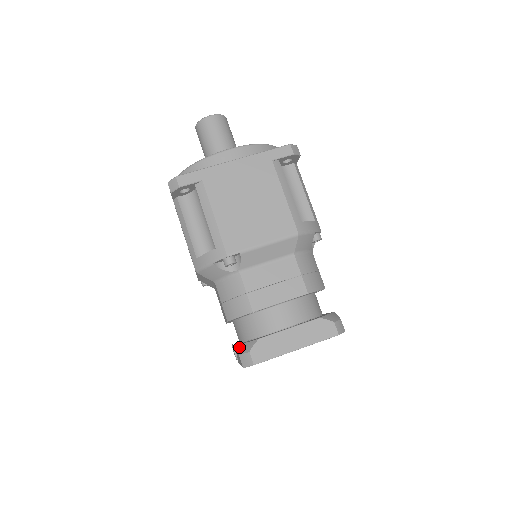
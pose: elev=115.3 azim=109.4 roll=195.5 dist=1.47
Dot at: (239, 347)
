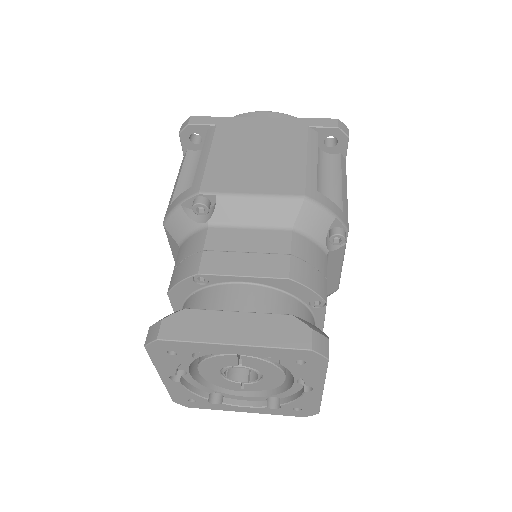
Dot at: occluded
